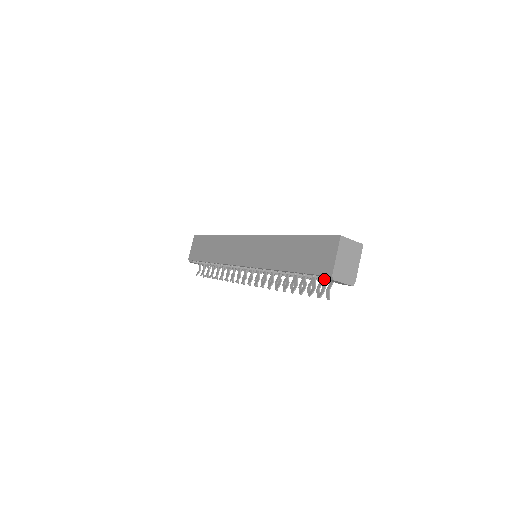
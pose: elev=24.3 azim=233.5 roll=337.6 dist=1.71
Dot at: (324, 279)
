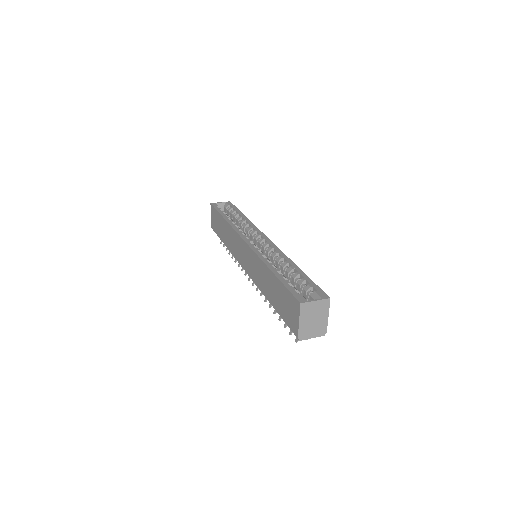
Dot at: occluded
